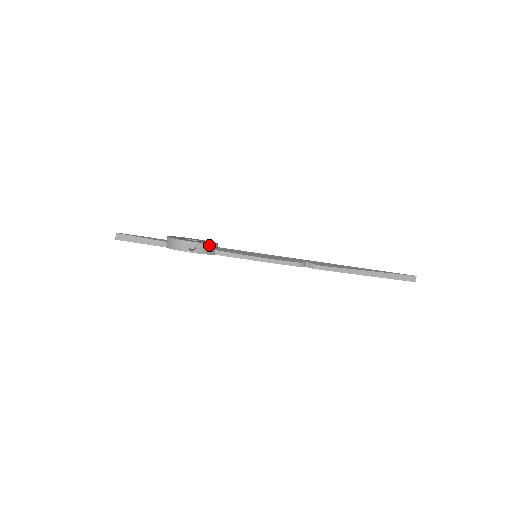
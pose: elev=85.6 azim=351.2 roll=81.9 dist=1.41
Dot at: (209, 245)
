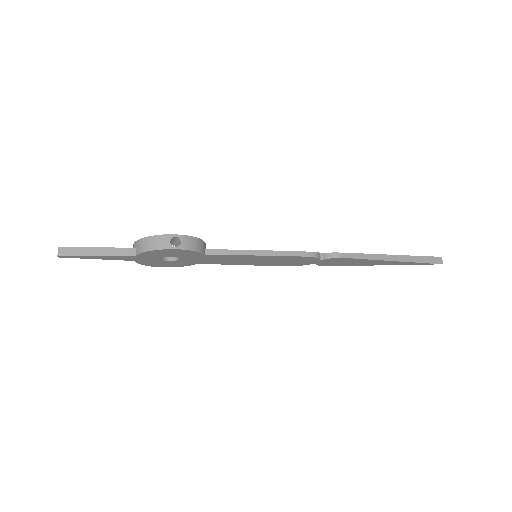
Dot at: (197, 239)
